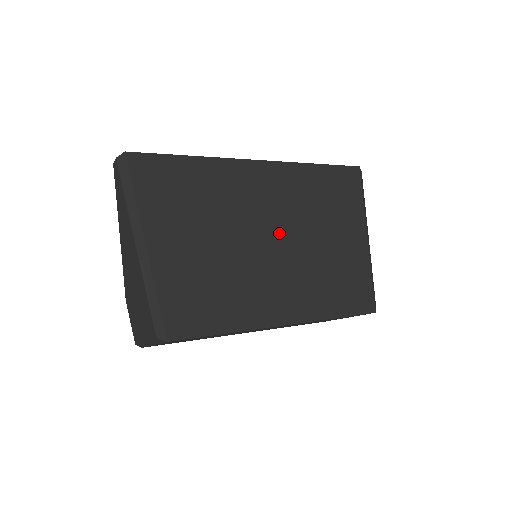
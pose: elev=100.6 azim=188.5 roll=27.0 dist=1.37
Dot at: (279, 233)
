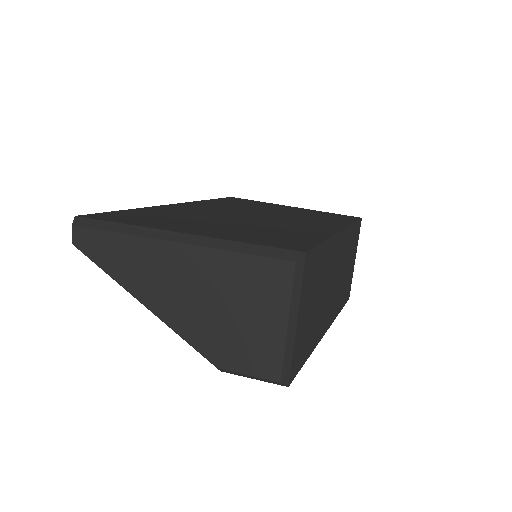
Dot at: (250, 214)
